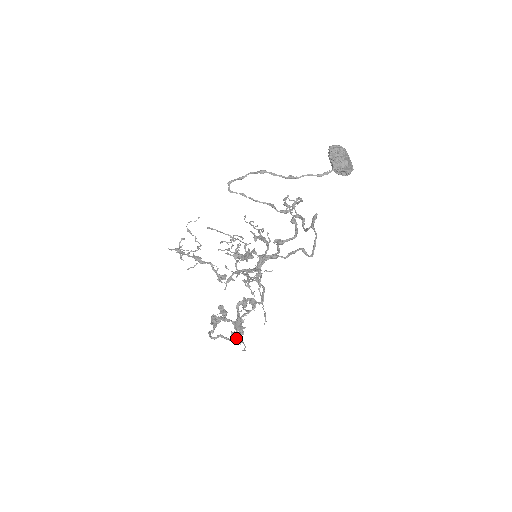
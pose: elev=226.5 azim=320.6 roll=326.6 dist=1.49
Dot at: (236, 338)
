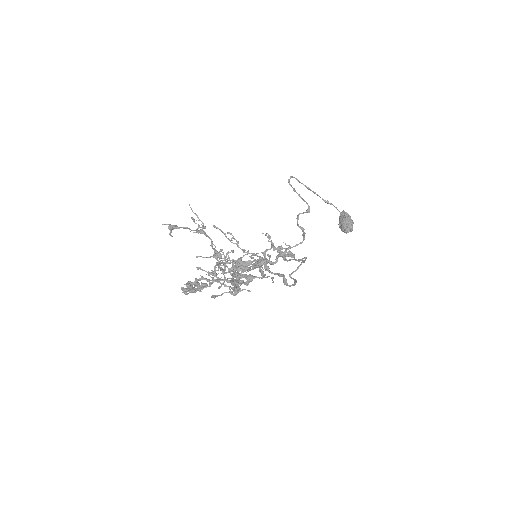
Dot at: (234, 287)
